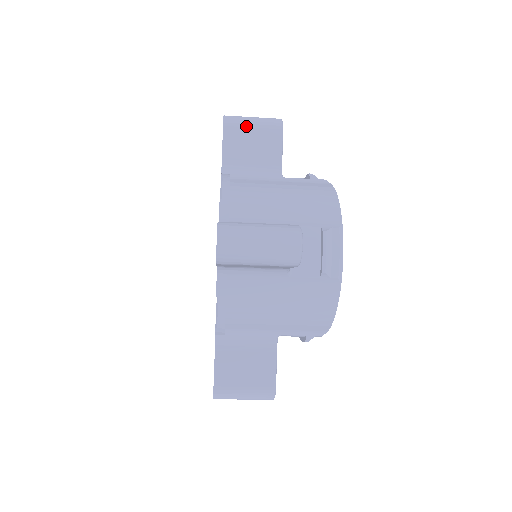
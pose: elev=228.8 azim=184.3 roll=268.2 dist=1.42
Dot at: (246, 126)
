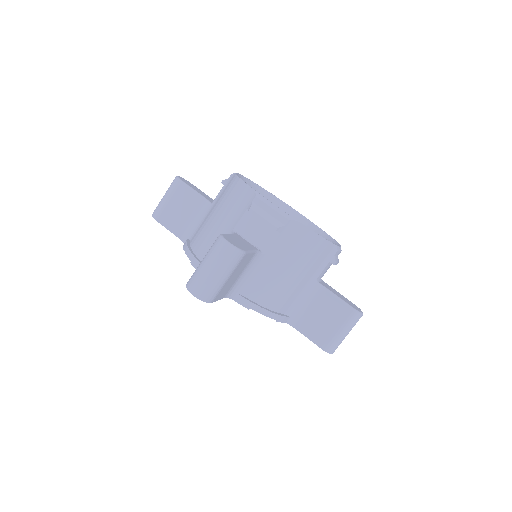
Dot at: (165, 205)
